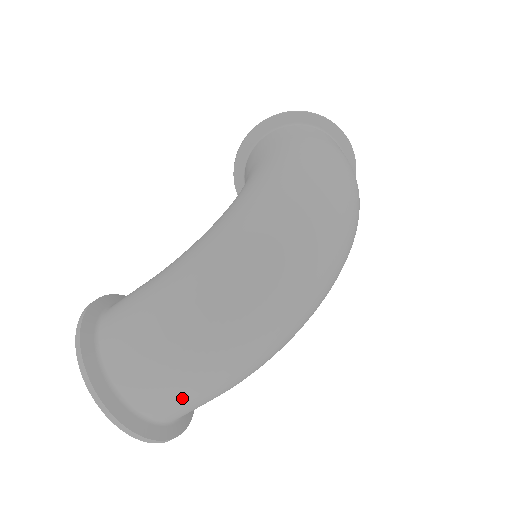
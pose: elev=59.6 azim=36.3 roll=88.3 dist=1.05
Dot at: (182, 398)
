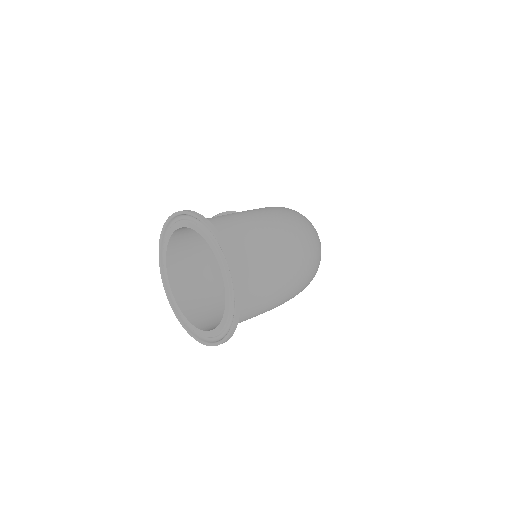
Dot at: (265, 278)
